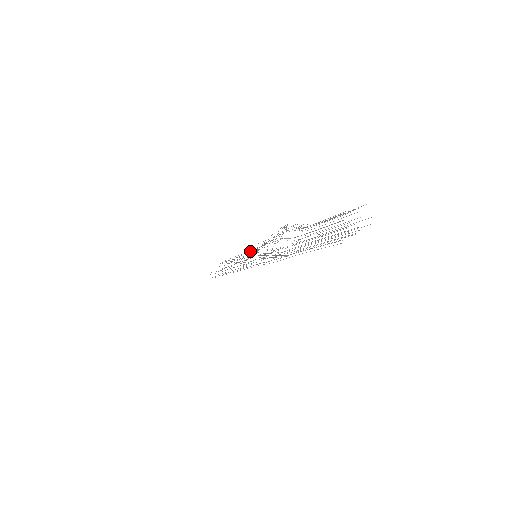
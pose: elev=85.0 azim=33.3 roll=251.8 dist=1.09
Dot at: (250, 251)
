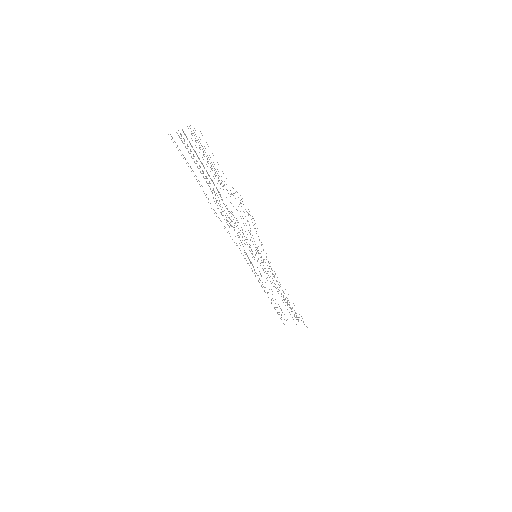
Dot at: occluded
